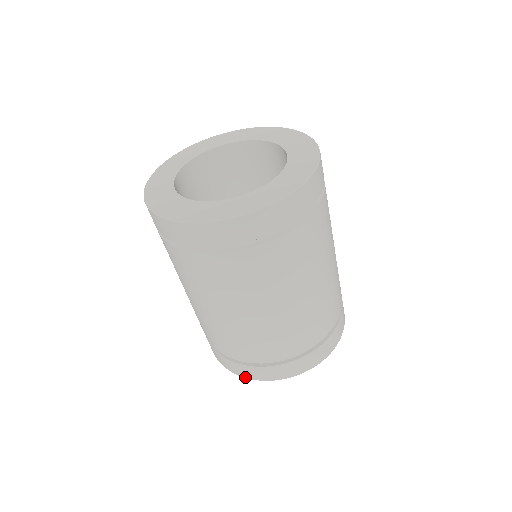
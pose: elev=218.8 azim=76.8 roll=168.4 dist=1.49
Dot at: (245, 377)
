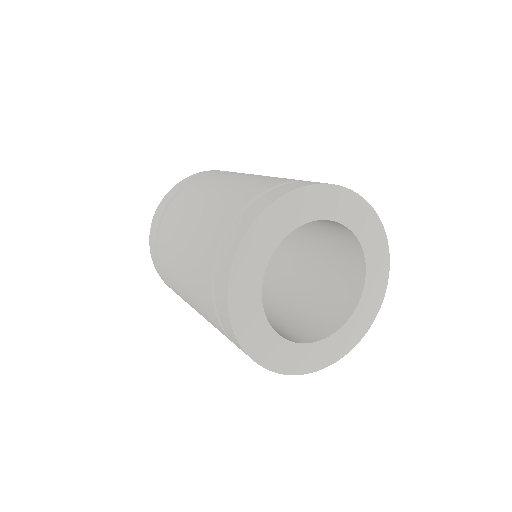
Dot at: (166, 284)
